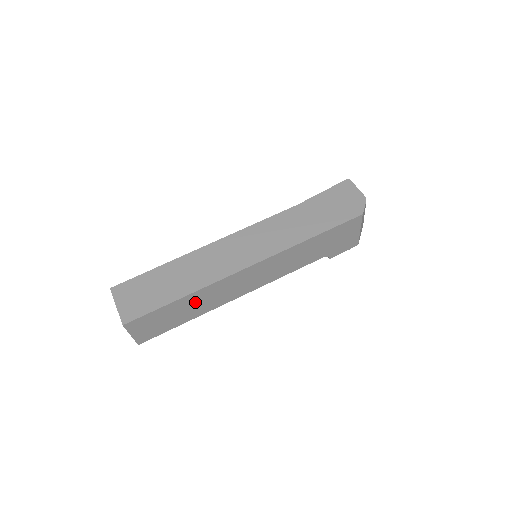
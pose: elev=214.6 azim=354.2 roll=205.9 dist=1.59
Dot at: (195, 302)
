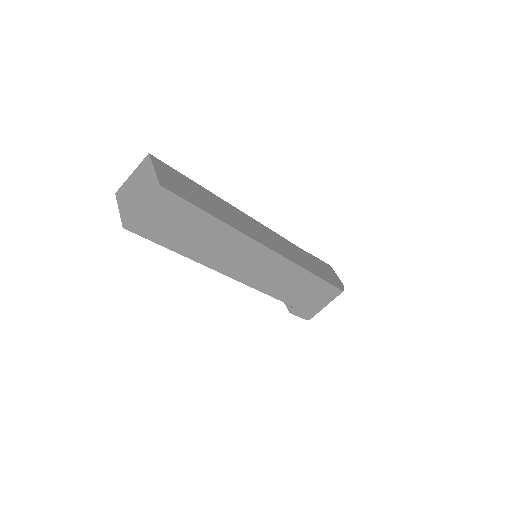
Dot at: (212, 237)
